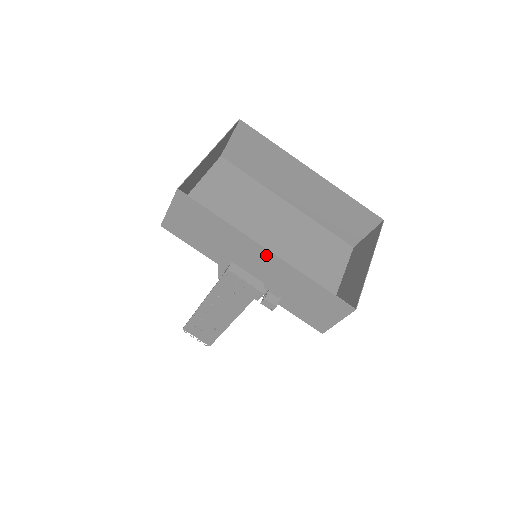
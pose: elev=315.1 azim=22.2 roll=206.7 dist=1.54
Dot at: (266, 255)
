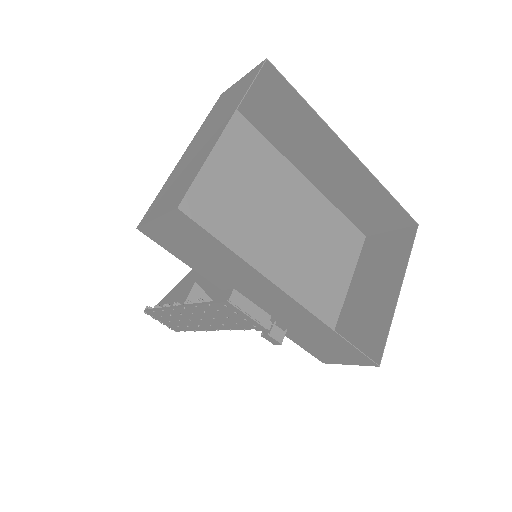
Dot at: (287, 300)
